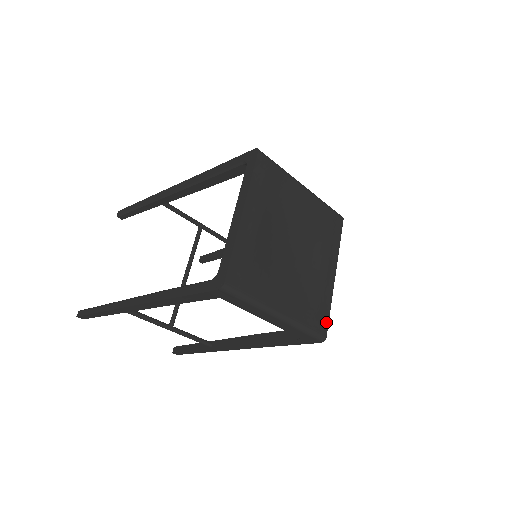
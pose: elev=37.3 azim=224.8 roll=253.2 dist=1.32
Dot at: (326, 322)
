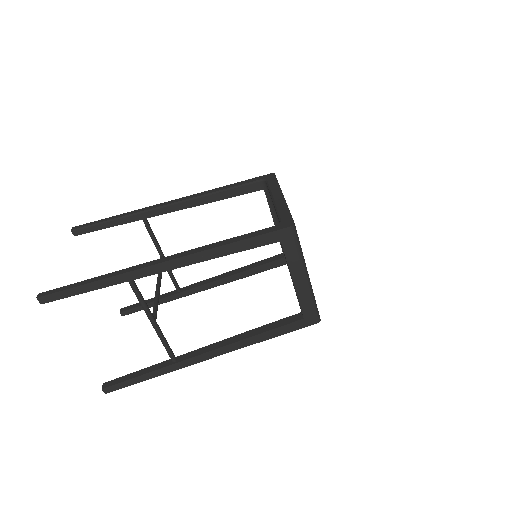
Dot at: occluded
